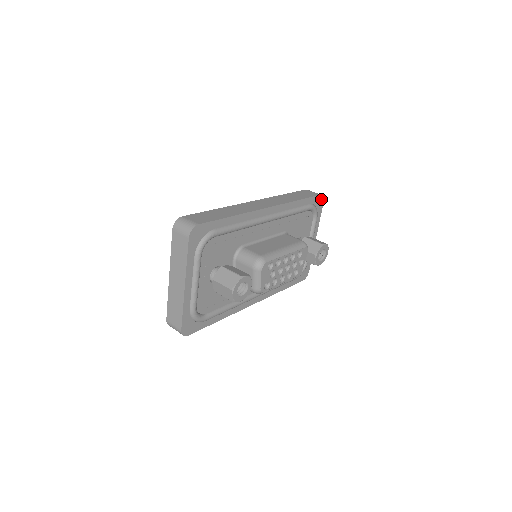
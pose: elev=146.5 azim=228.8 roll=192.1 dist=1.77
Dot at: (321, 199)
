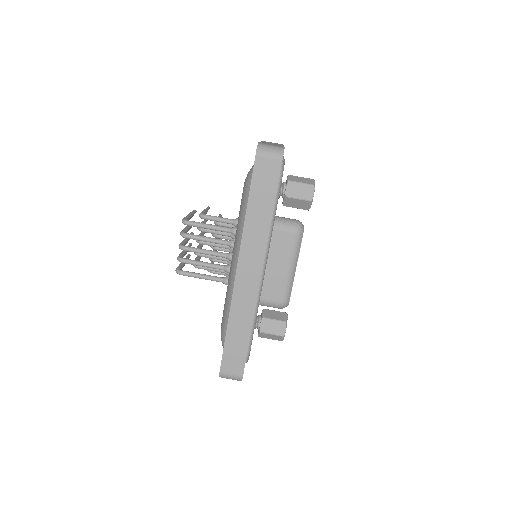
Dot at: (282, 156)
